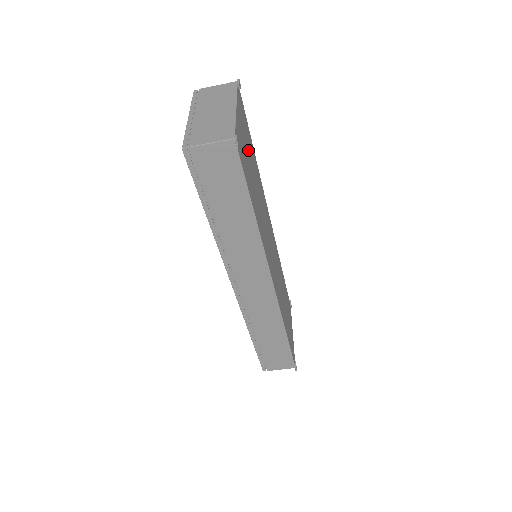
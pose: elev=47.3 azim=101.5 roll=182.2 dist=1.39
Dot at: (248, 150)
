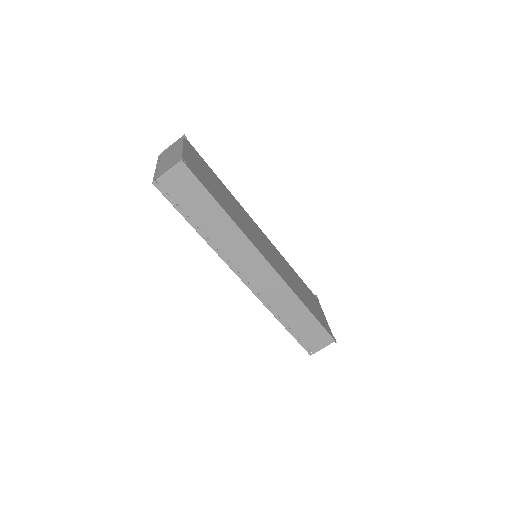
Dot at: (208, 175)
